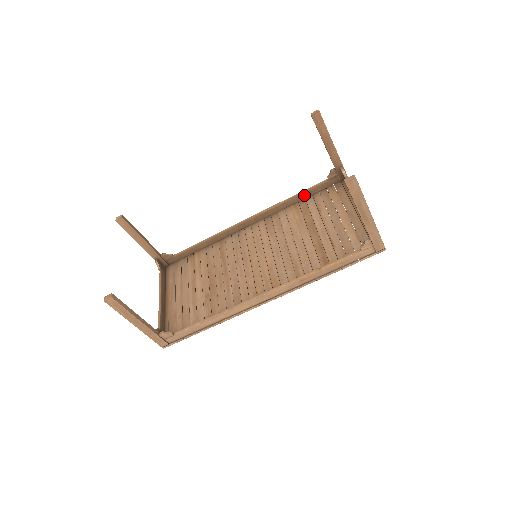
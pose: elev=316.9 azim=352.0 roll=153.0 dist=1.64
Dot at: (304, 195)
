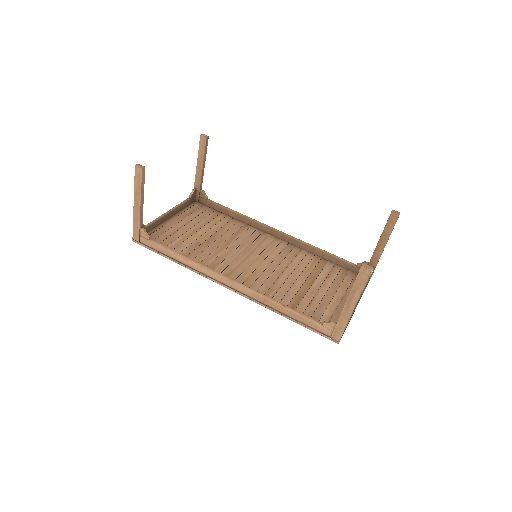
Dot at: (330, 258)
